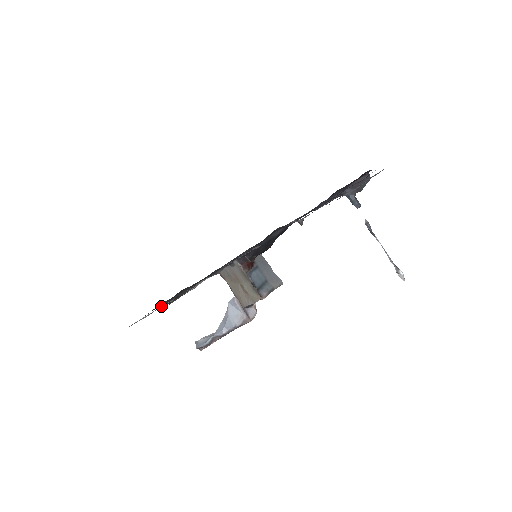
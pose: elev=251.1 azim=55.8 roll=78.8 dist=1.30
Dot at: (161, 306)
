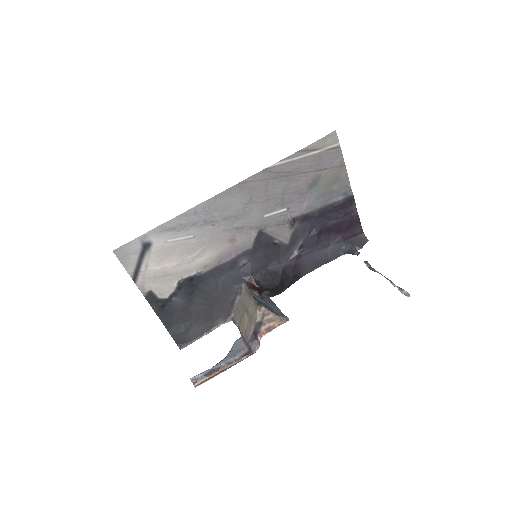
Dot at: (166, 285)
